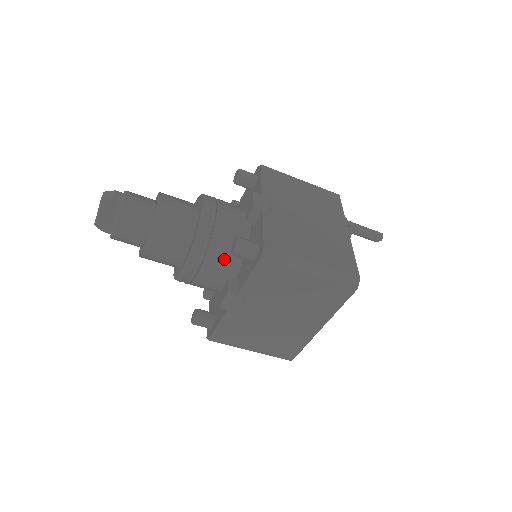
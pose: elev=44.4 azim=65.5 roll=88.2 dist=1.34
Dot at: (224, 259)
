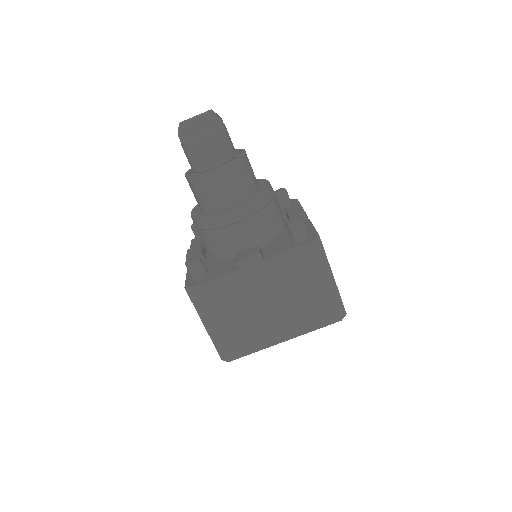
Dot at: (263, 229)
